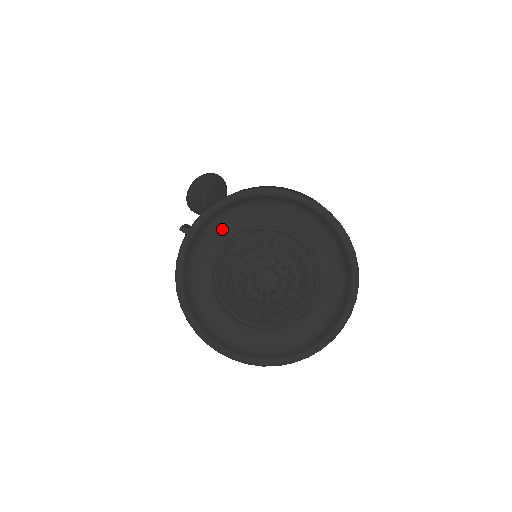
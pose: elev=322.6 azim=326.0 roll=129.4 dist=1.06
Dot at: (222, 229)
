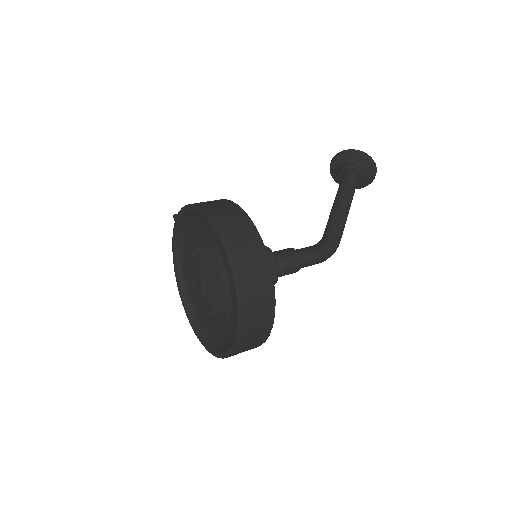
Dot at: (193, 228)
